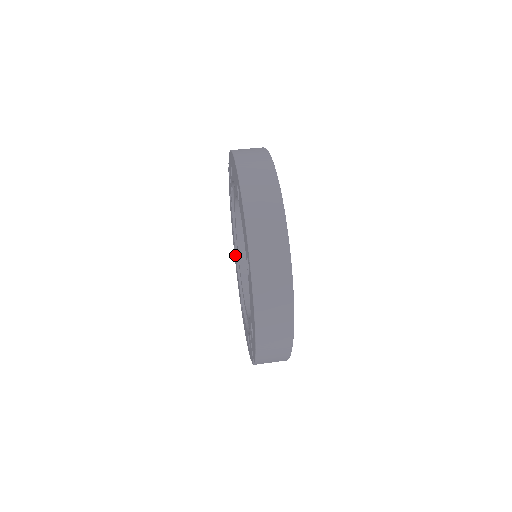
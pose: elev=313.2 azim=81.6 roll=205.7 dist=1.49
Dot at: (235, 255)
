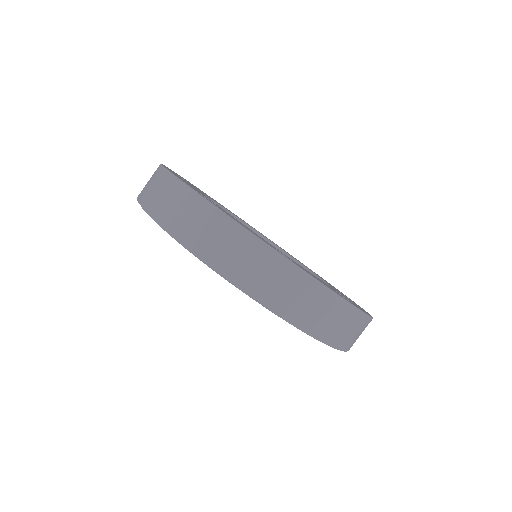
Dot at: occluded
